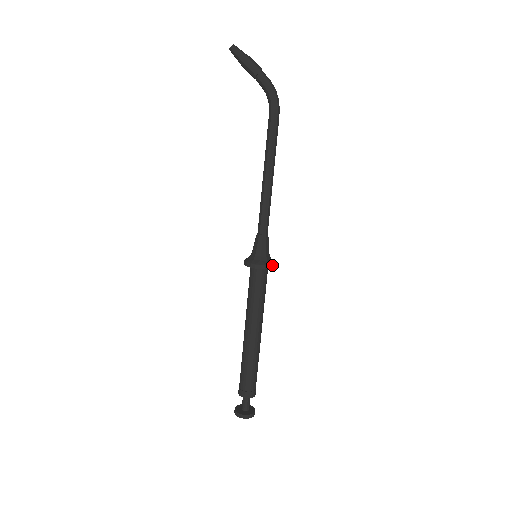
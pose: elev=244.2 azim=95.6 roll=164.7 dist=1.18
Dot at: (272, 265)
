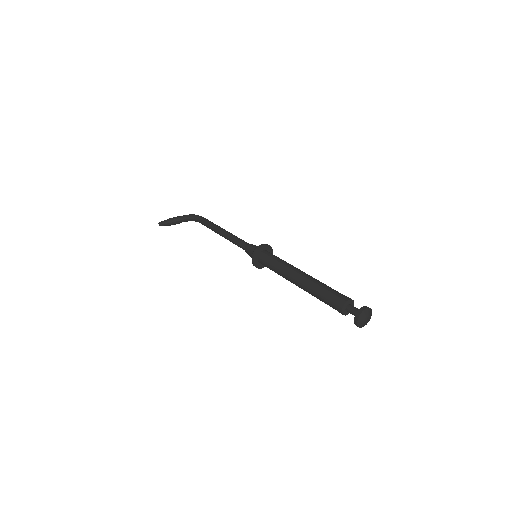
Dot at: (266, 244)
